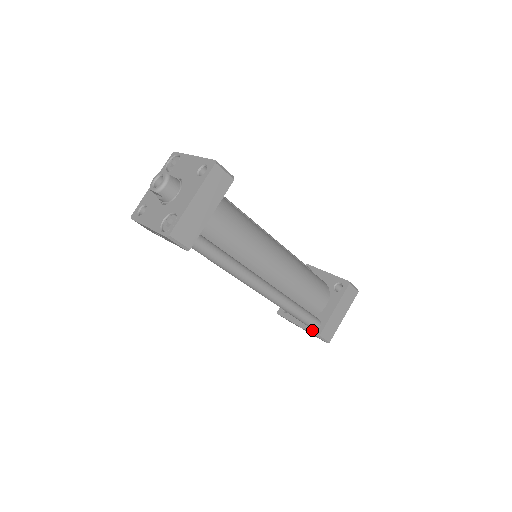
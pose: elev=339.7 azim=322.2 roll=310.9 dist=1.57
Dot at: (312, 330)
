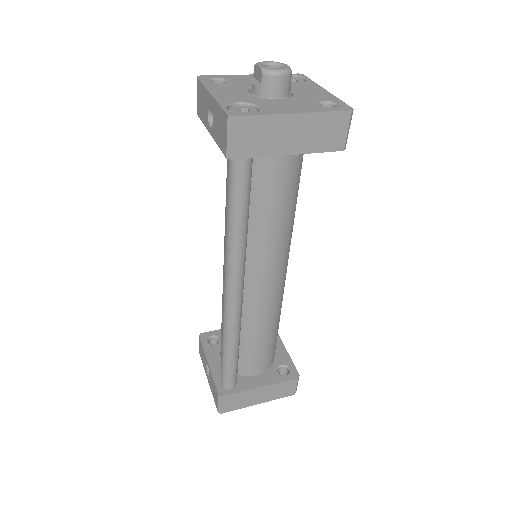
Dot at: (219, 384)
